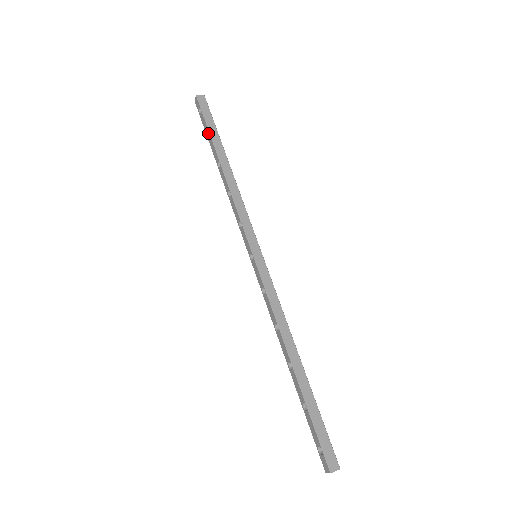
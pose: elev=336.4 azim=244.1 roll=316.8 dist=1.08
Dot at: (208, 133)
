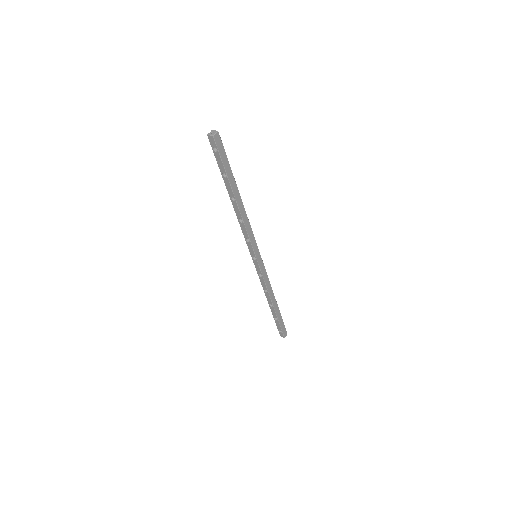
Dot at: (224, 173)
